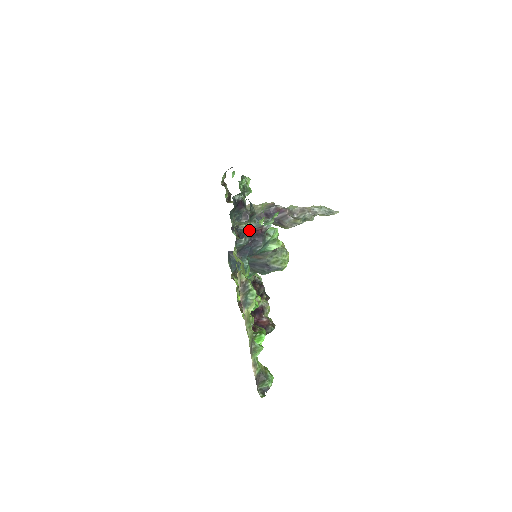
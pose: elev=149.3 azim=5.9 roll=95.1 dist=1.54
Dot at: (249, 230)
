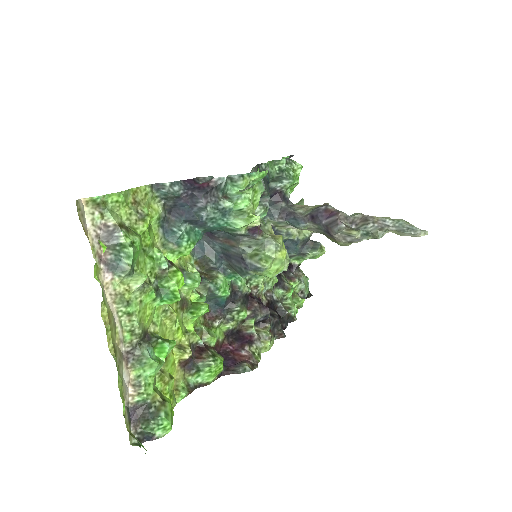
Dot at: (192, 180)
